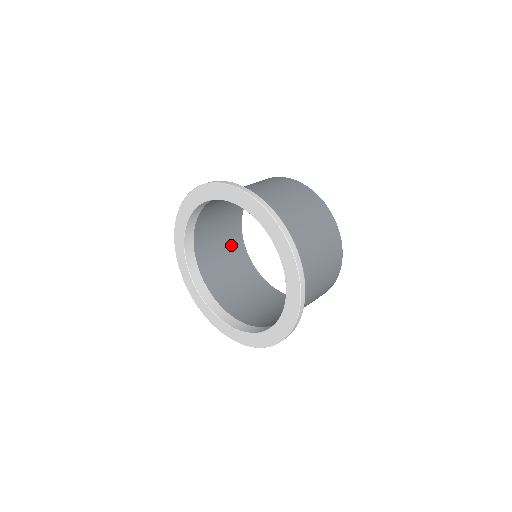
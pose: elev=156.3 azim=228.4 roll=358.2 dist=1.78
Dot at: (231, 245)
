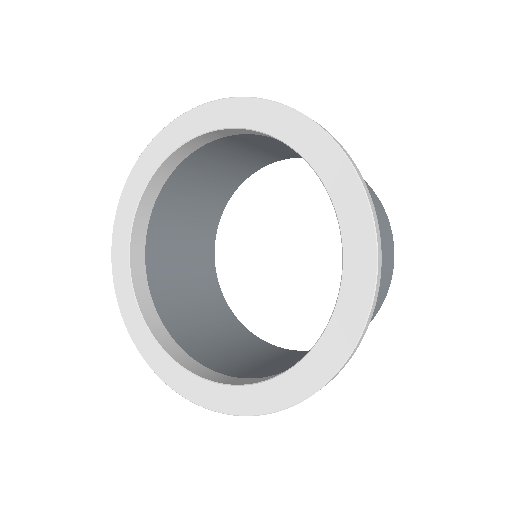
Dot at: (201, 284)
